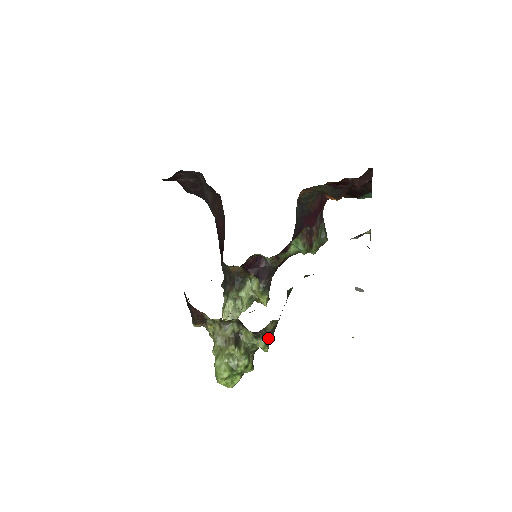
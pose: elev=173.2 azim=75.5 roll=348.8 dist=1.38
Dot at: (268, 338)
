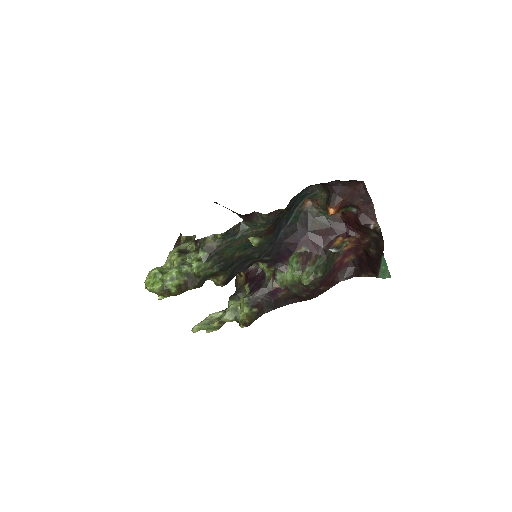
Dot at: (202, 254)
